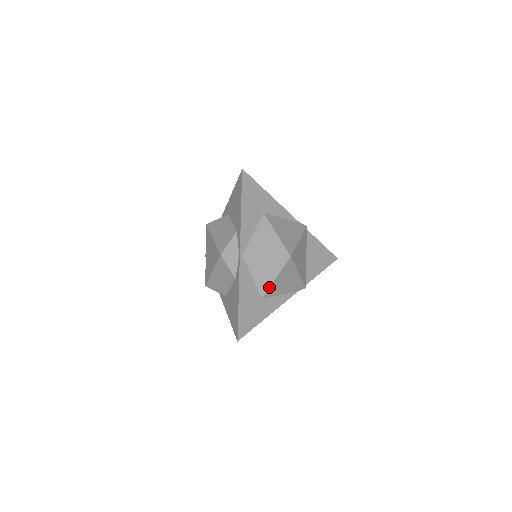
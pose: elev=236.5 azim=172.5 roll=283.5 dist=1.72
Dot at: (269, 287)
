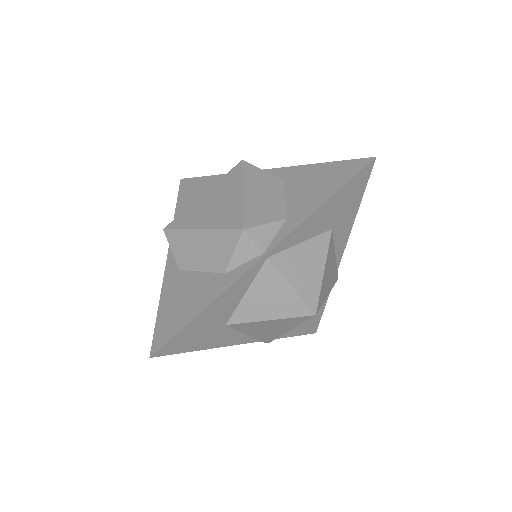
Dot at: (250, 321)
